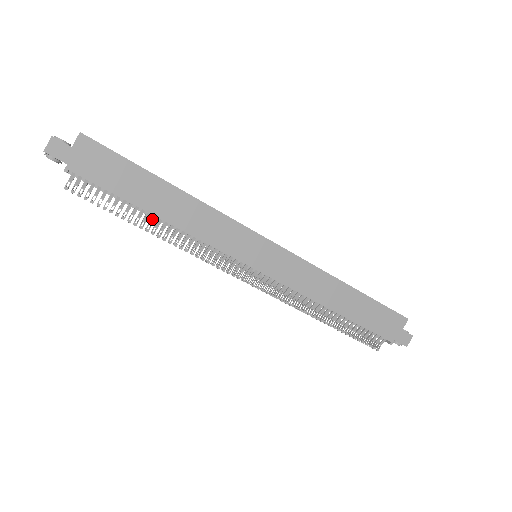
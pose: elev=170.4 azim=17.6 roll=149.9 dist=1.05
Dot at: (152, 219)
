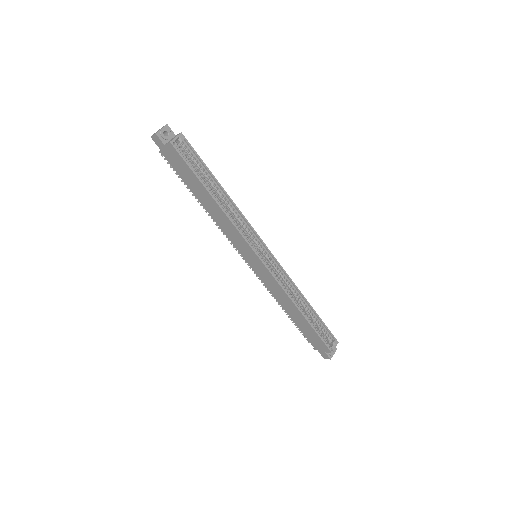
Dot at: occluded
